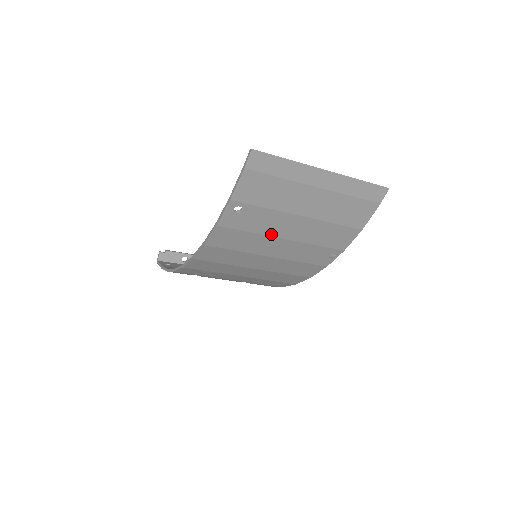
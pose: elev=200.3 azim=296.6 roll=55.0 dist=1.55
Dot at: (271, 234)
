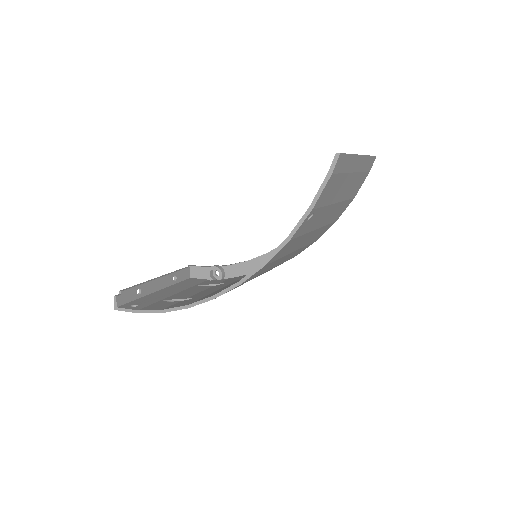
Dot at: (312, 229)
